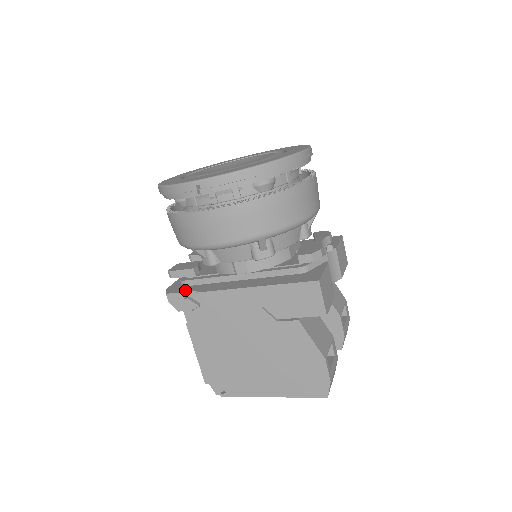
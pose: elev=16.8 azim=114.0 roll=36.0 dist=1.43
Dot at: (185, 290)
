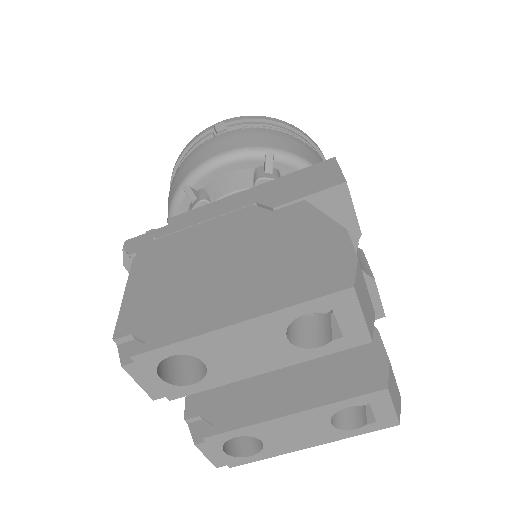
Dot at: occluded
